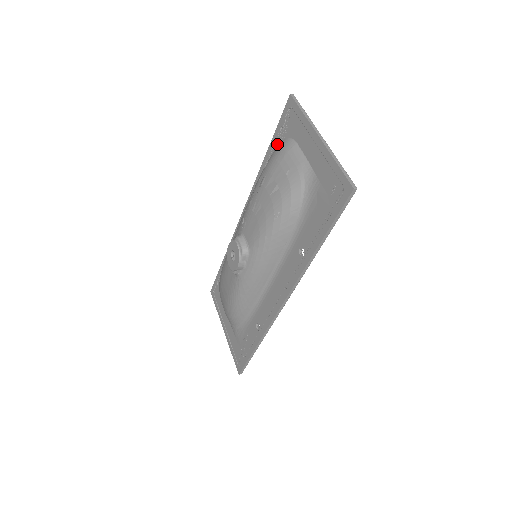
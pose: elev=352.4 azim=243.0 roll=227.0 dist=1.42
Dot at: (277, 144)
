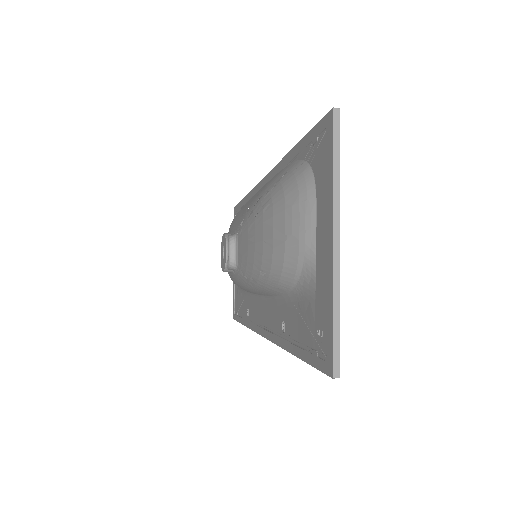
Dot at: (303, 157)
